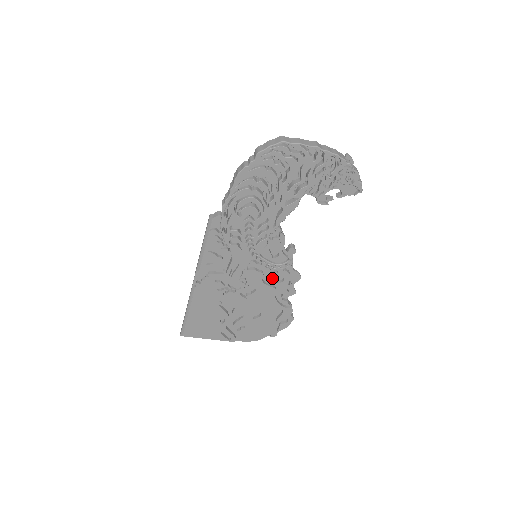
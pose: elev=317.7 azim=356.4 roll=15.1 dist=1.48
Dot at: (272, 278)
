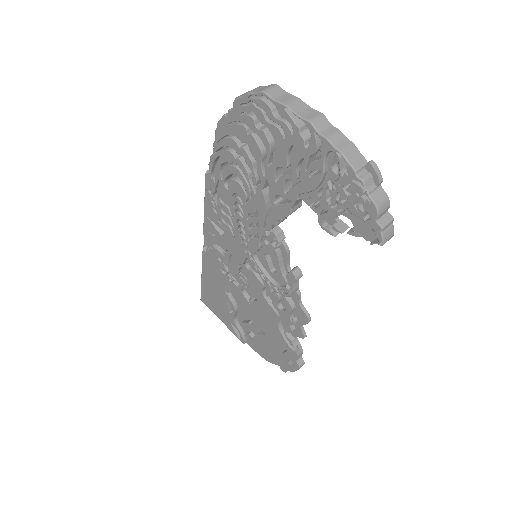
Dot at: (273, 297)
